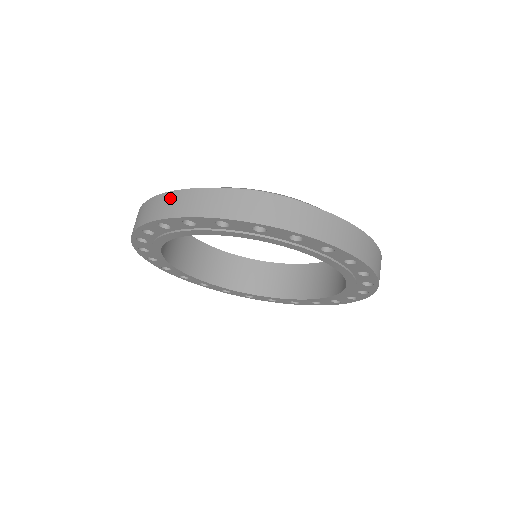
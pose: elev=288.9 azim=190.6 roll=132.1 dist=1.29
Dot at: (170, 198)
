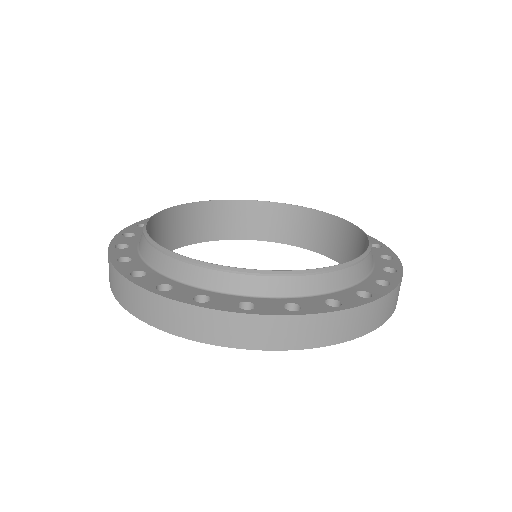
Dot at: (108, 260)
